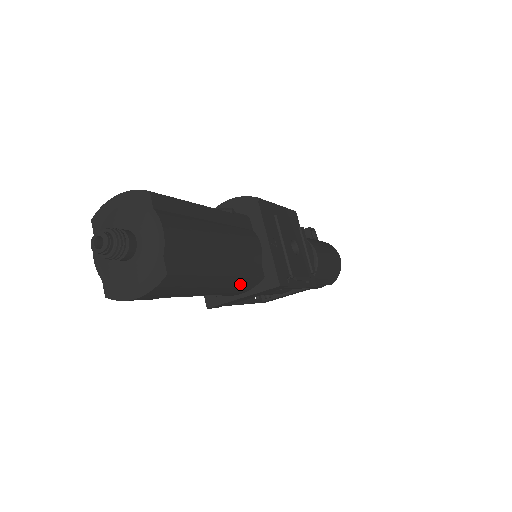
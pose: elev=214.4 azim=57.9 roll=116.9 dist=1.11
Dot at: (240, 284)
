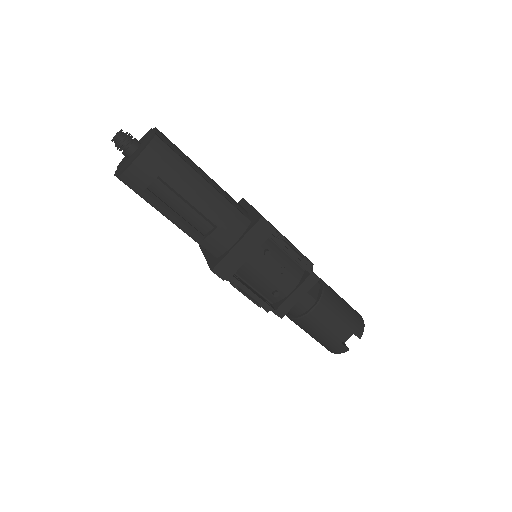
Dot at: (227, 211)
